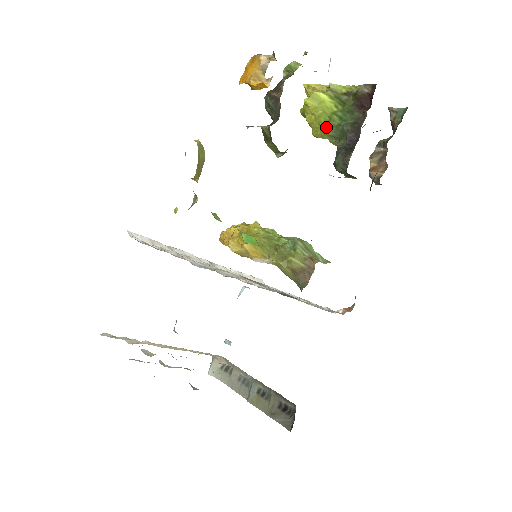
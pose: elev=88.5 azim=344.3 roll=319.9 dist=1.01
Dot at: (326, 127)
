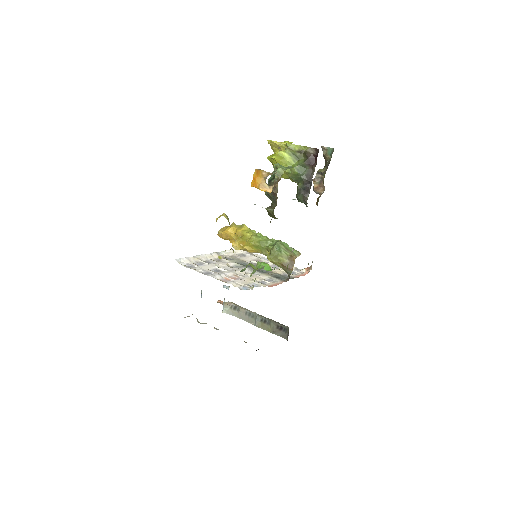
Dot at: (289, 175)
